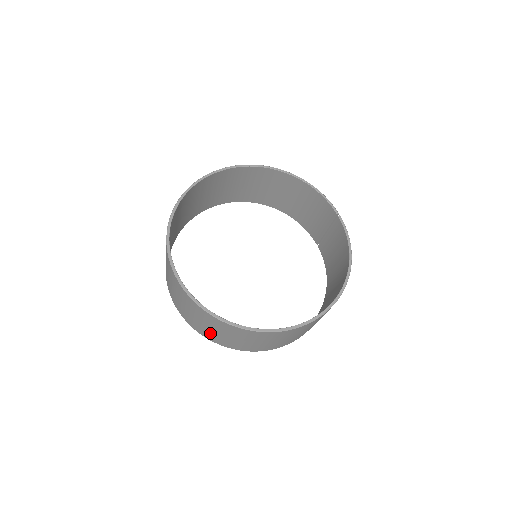
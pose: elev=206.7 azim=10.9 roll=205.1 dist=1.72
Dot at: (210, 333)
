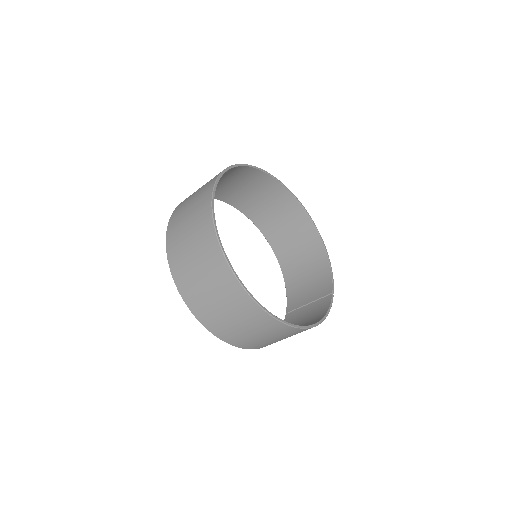
Dot at: (181, 252)
